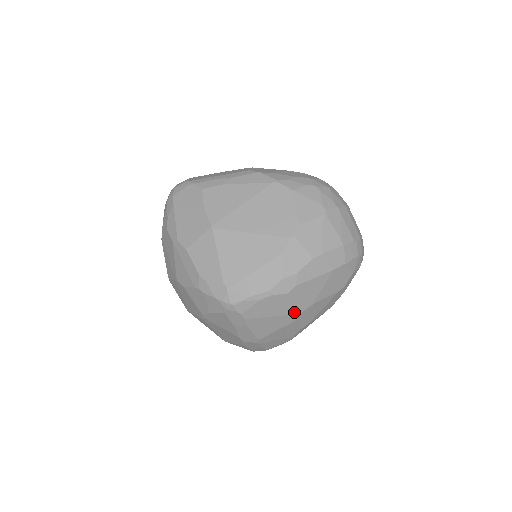
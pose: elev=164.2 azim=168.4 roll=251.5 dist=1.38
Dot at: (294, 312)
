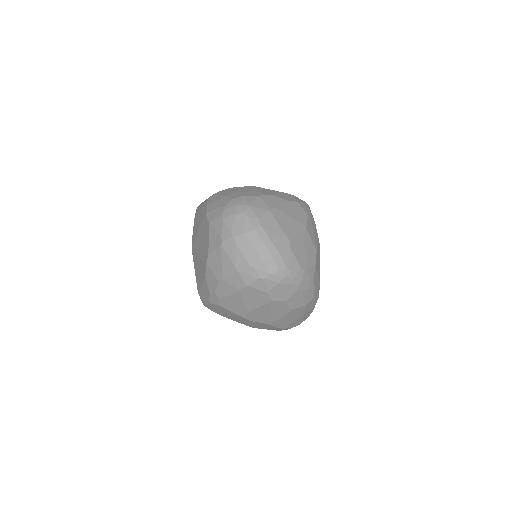
Dot at: (239, 316)
